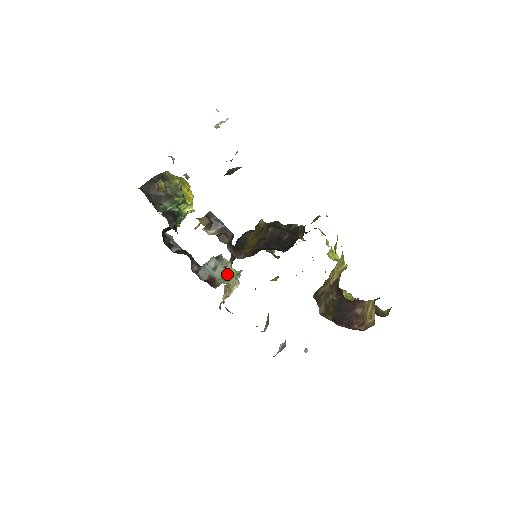
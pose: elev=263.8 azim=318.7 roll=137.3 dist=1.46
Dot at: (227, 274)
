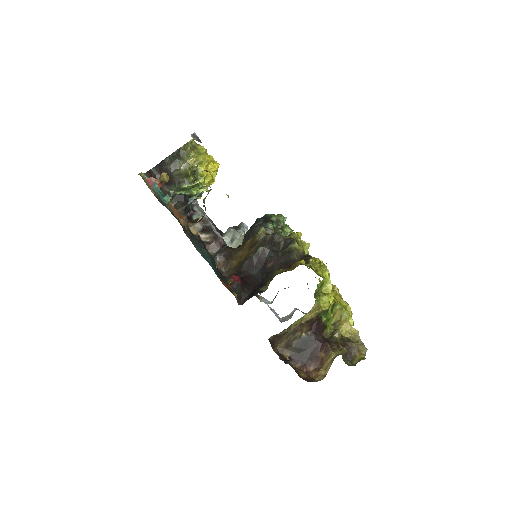
Dot at: occluded
